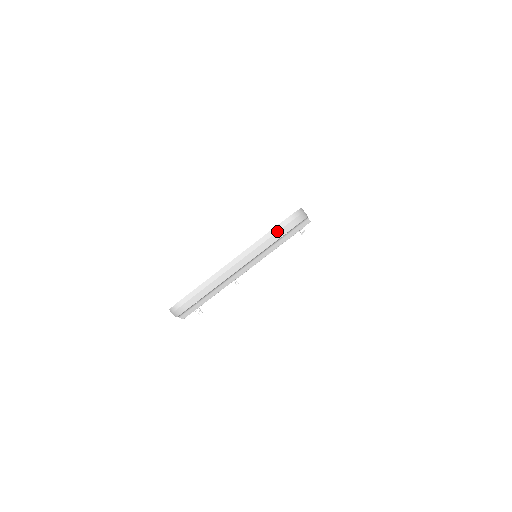
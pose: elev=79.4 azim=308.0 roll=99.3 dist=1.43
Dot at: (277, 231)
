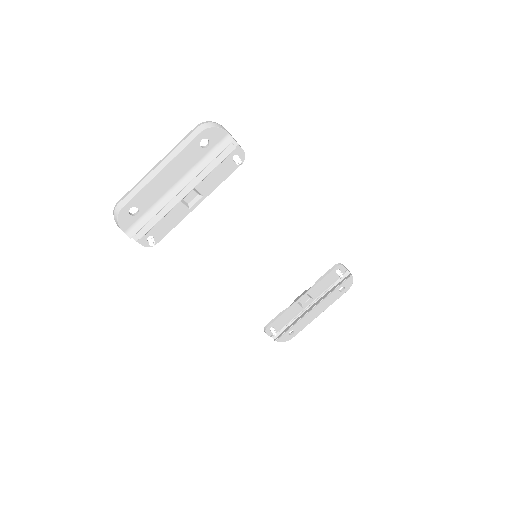
Dot at: (191, 133)
